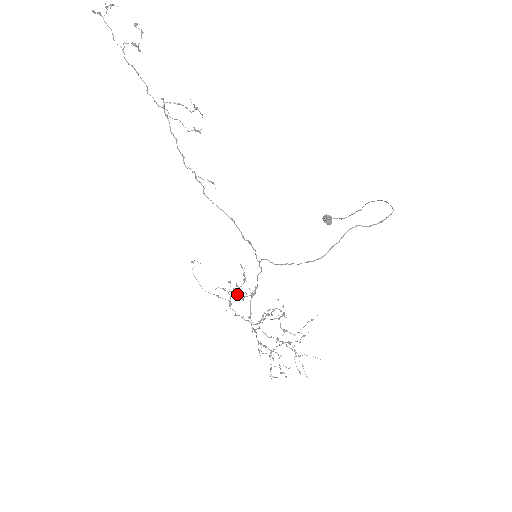
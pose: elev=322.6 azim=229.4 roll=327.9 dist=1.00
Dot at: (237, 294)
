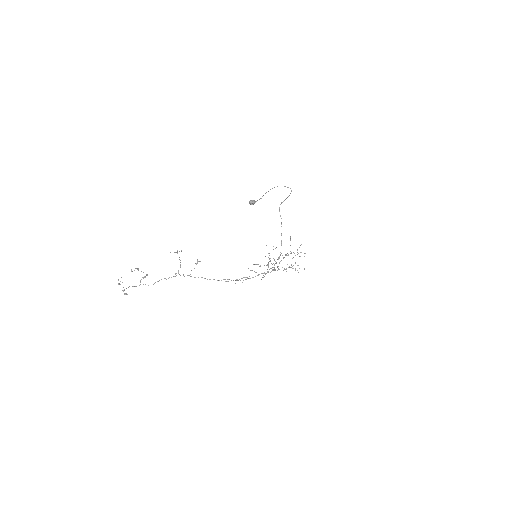
Dot at: occluded
